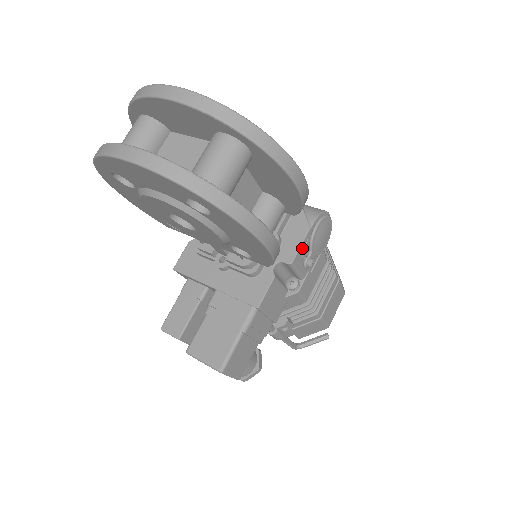
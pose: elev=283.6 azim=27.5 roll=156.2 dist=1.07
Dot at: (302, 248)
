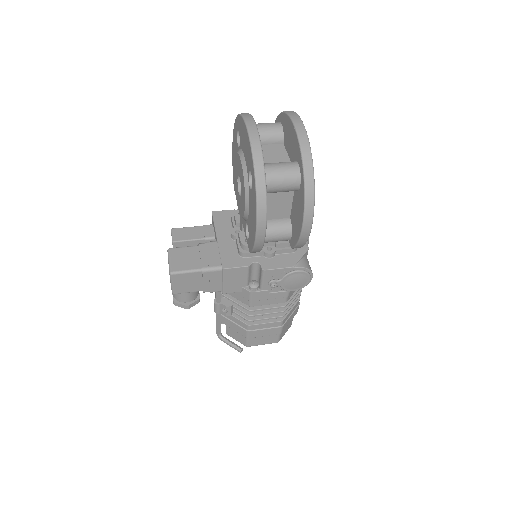
Dot at: (278, 271)
